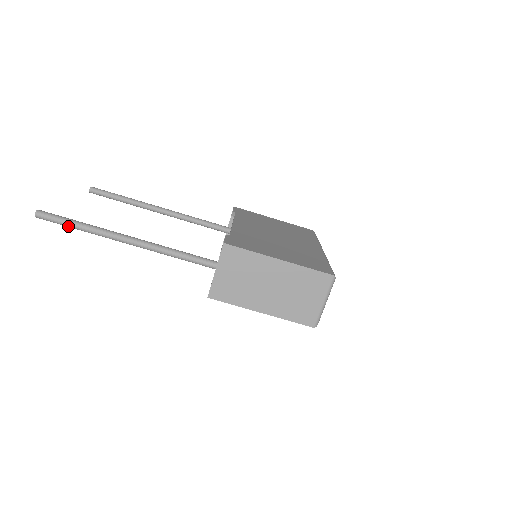
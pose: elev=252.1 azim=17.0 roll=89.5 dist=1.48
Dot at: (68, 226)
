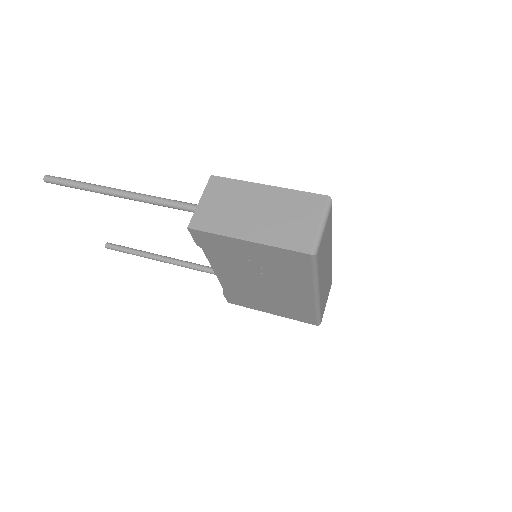
Dot at: (69, 184)
